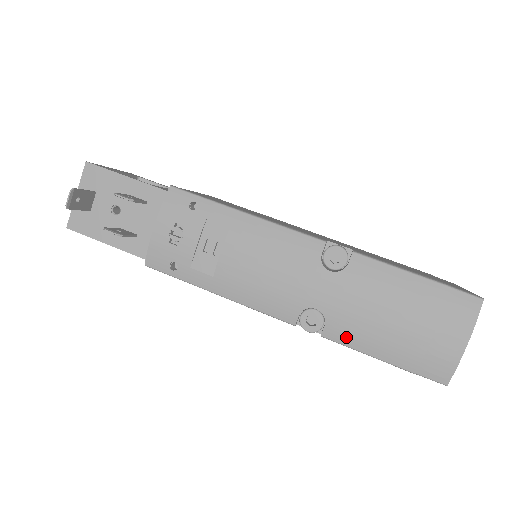
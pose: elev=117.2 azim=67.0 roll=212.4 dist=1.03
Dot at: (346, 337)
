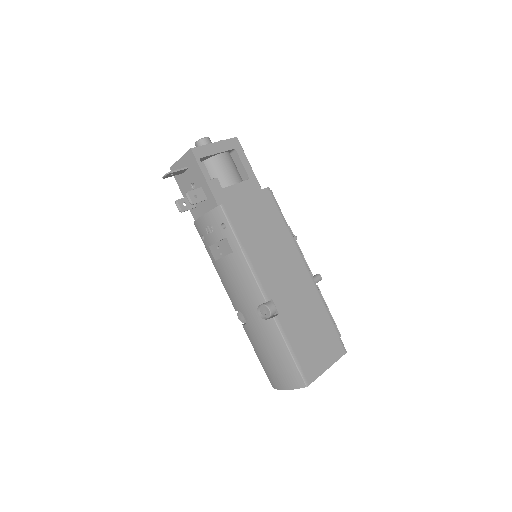
Dot at: (250, 337)
